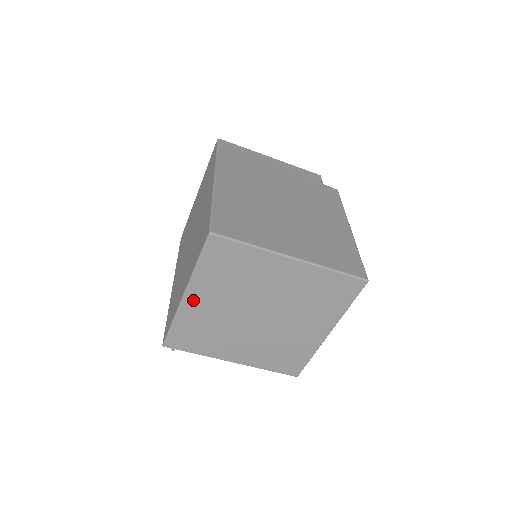
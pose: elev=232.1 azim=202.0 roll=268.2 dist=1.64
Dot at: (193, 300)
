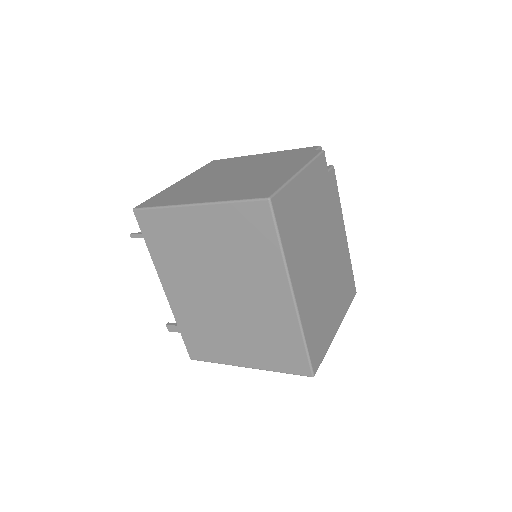
Dot at: occluded
